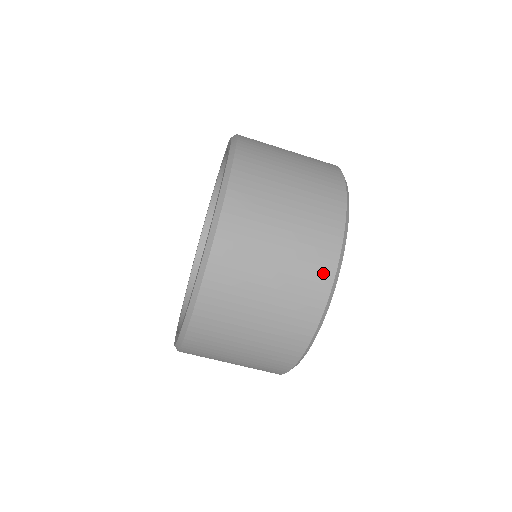
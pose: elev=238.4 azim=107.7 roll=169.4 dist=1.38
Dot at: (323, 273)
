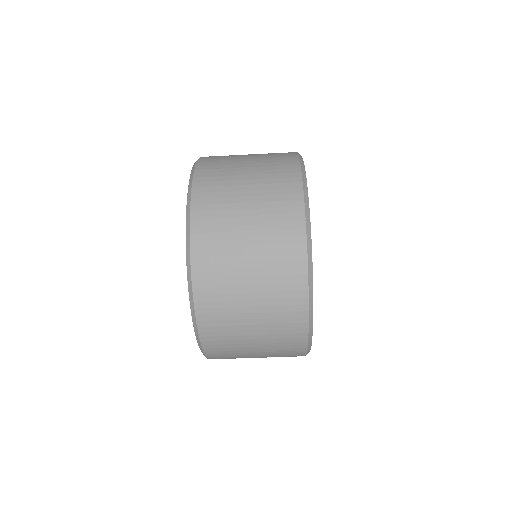
Dot at: (297, 341)
